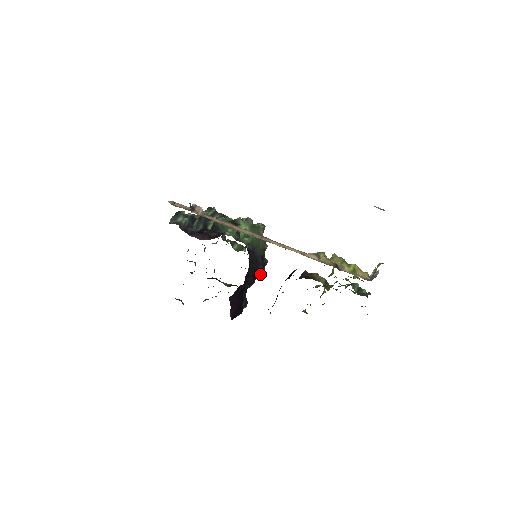
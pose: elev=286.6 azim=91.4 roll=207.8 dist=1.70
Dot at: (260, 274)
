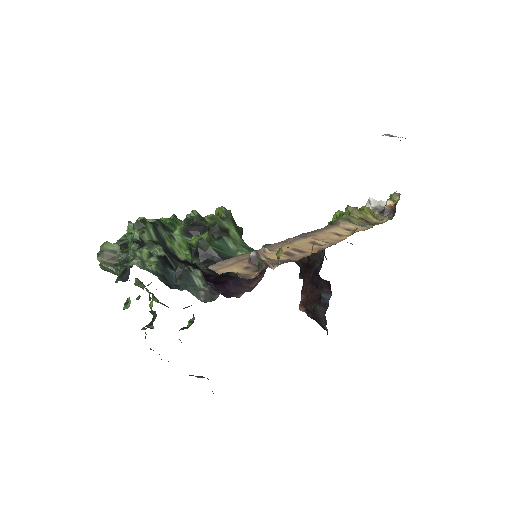
Dot at: occluded
